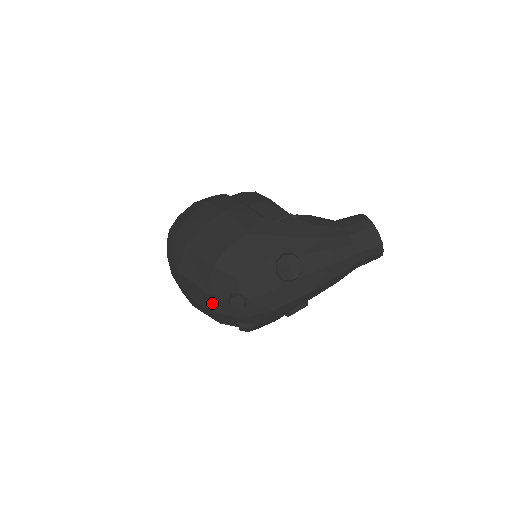
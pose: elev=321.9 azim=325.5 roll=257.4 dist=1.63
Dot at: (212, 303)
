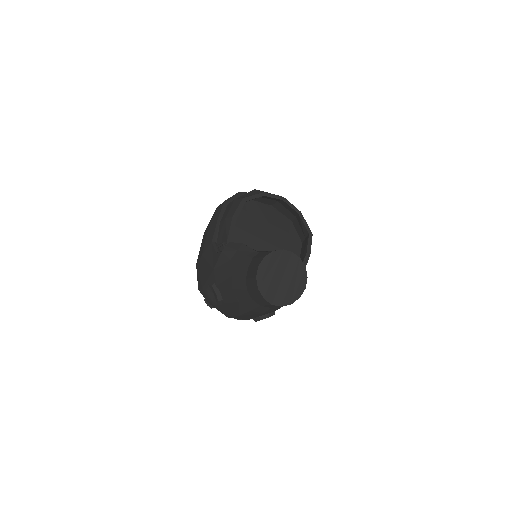
Dot at: occluded
